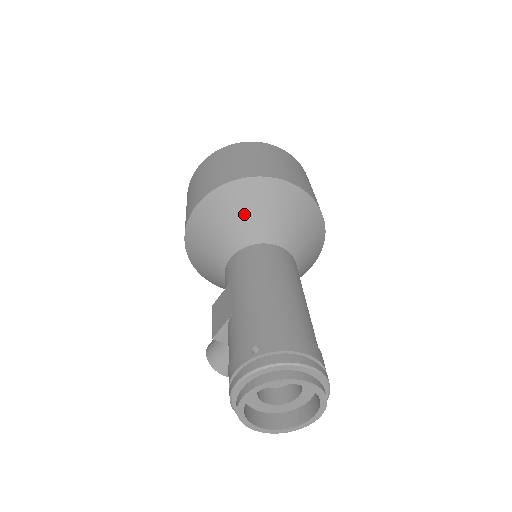
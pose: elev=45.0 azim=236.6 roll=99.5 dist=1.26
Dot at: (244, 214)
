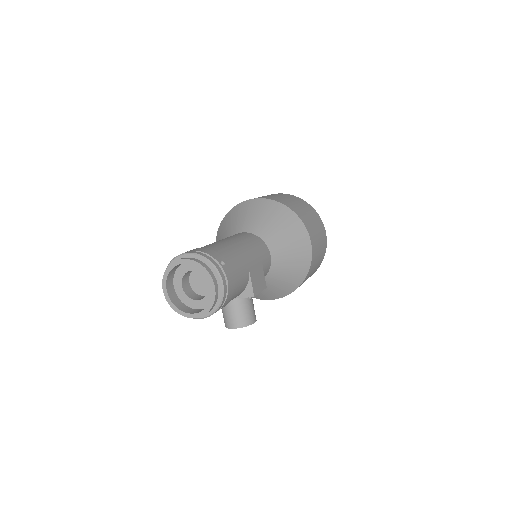
Dot at: (224, 233)
